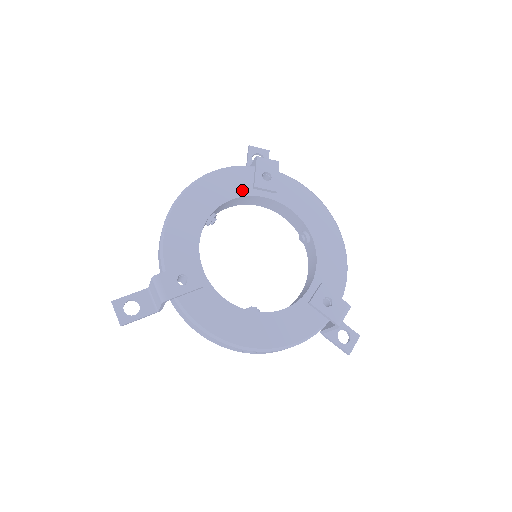
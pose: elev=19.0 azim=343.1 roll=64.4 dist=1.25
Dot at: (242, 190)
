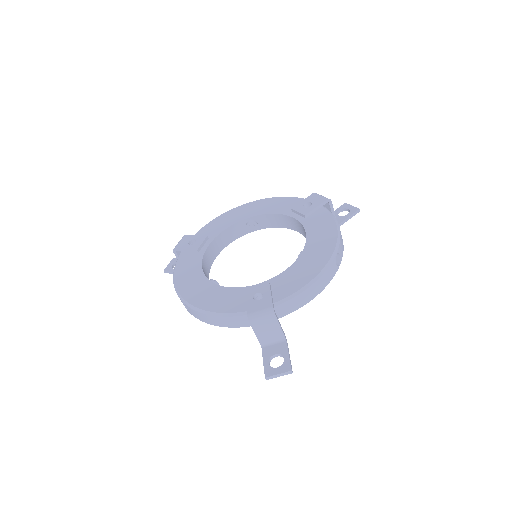
Dot at: (283, 210)
